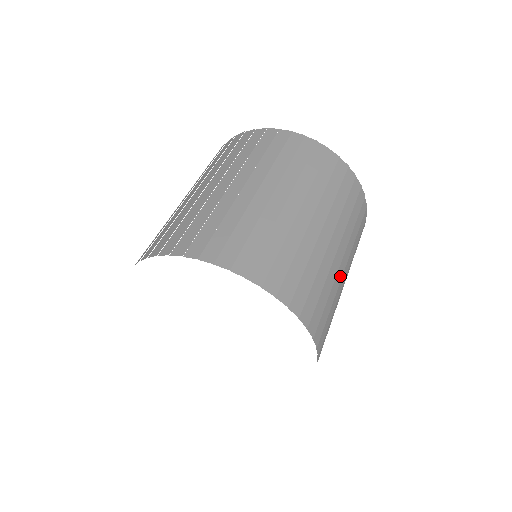
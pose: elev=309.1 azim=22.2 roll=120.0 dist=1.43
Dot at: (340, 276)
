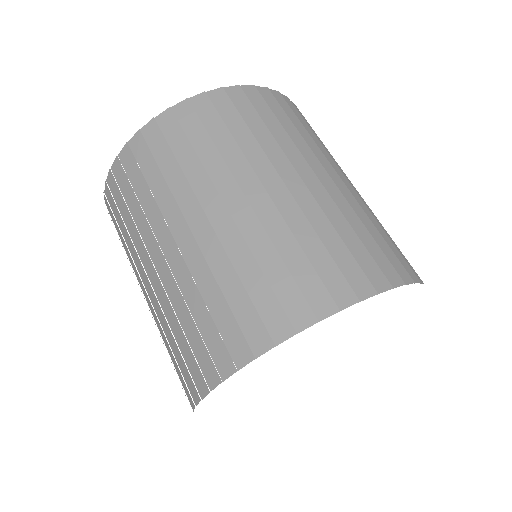
Dot at: (346, 191)
